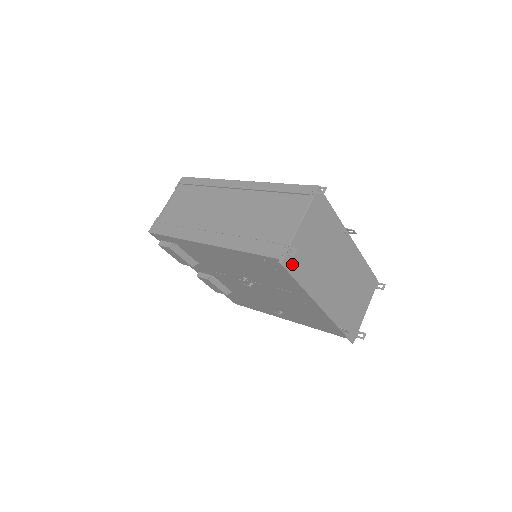
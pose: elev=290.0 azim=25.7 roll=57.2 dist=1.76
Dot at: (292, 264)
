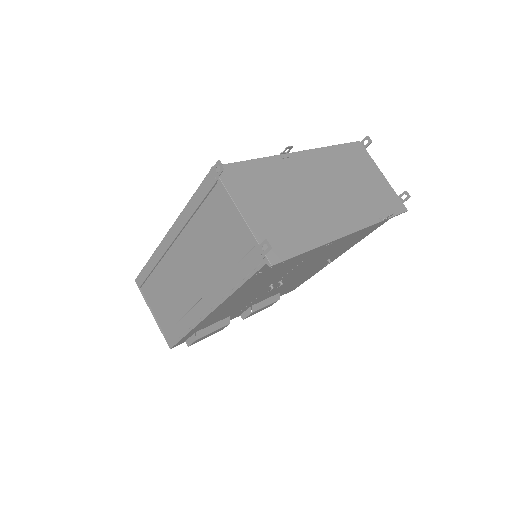
Dot at: (281, 250)
